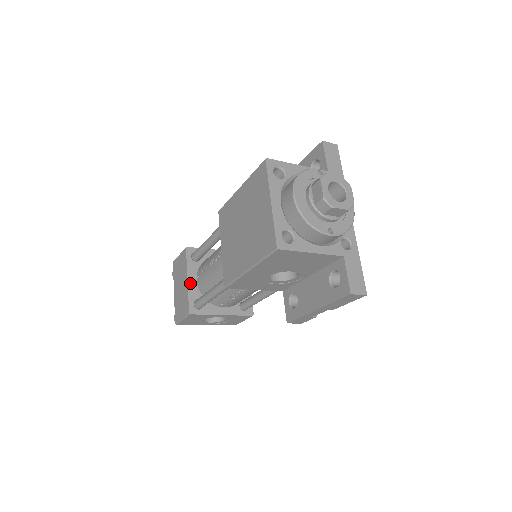
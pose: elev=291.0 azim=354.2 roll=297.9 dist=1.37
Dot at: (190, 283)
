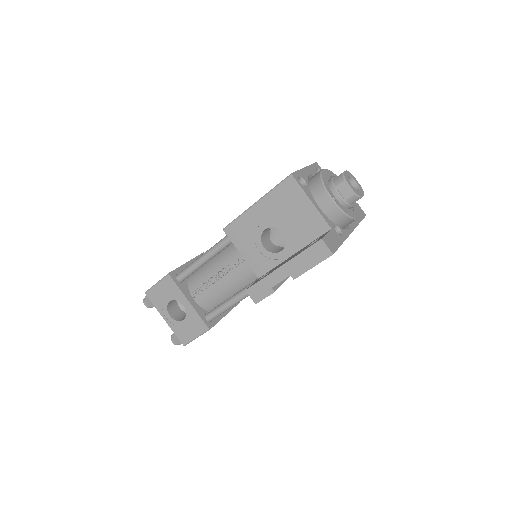
Dot at: (187, 265)
